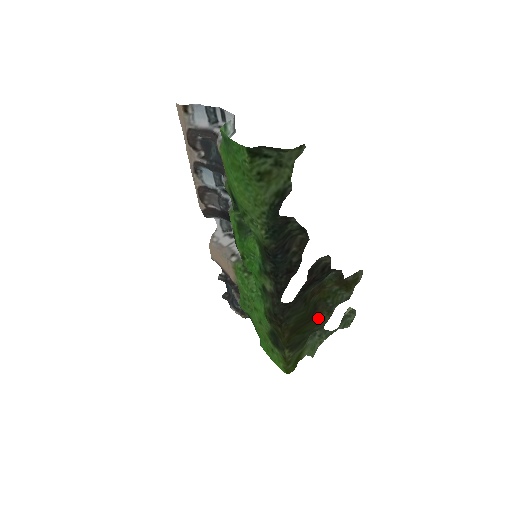
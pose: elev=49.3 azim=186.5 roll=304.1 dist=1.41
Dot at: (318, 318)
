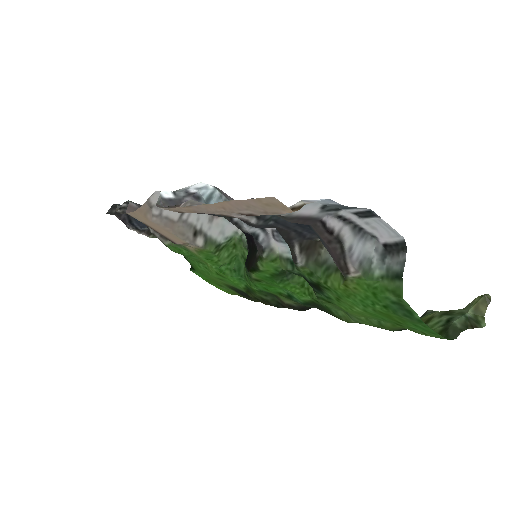
Dot at: occluded
